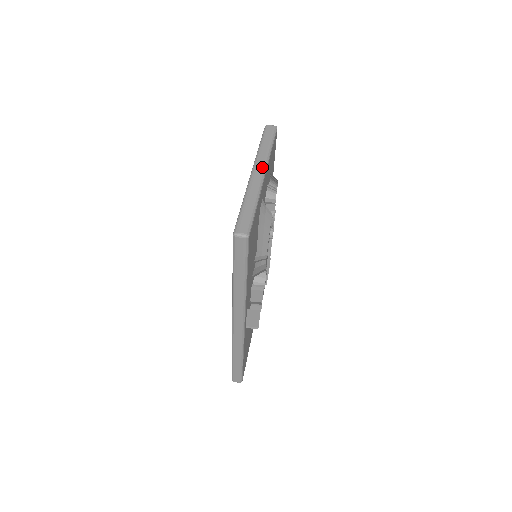
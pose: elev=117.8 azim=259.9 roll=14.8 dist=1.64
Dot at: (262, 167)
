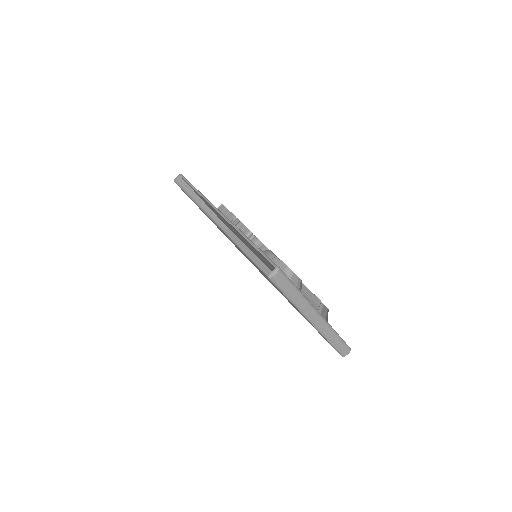
Dot at: (314, 314)
